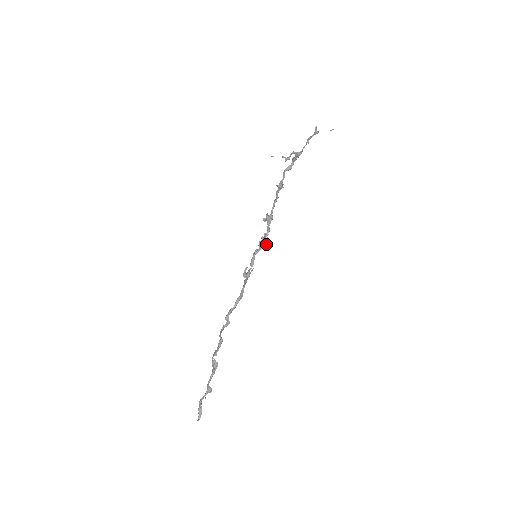
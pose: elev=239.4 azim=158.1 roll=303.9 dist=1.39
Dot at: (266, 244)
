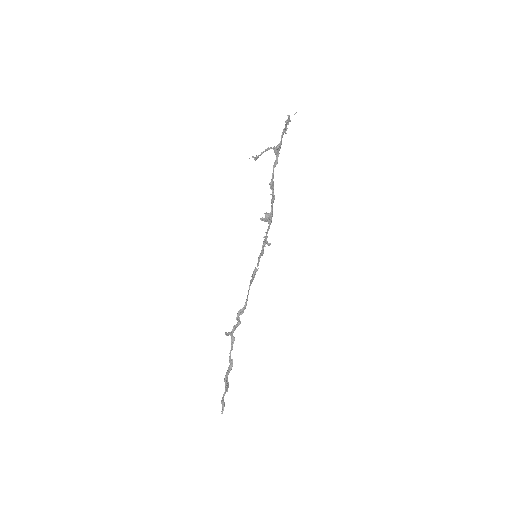
Dot at: (265, 243)
